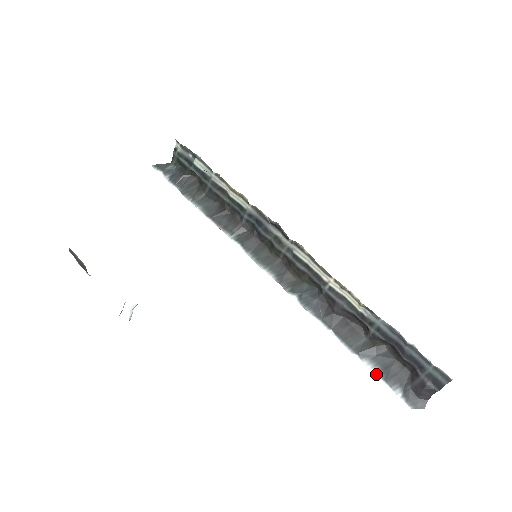
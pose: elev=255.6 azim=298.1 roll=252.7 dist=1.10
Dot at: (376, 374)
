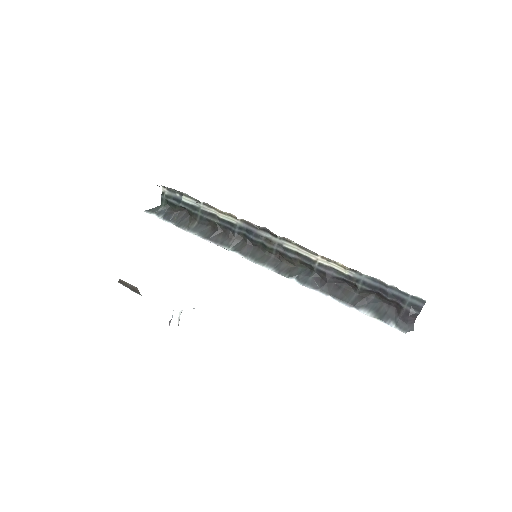
Dot at: (372, 317)
